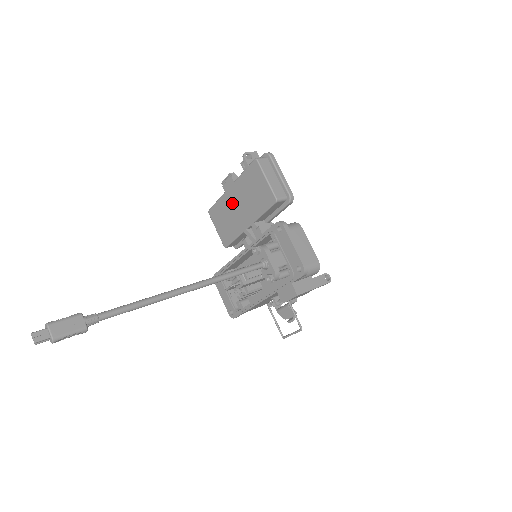
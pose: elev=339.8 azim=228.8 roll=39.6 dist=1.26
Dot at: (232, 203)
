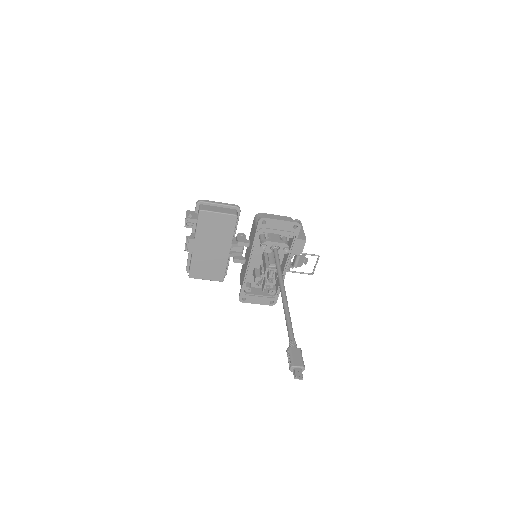
Dot at: (205, 252)
